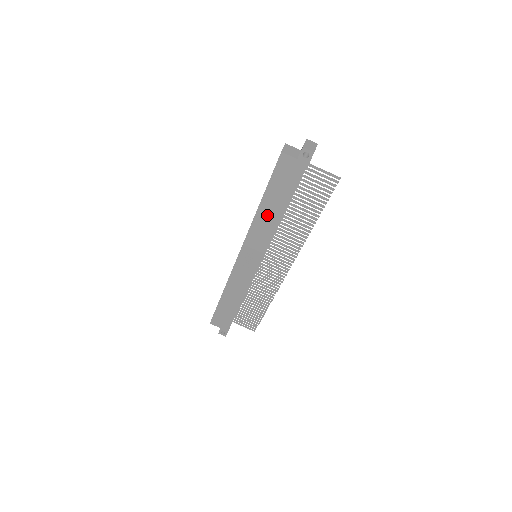
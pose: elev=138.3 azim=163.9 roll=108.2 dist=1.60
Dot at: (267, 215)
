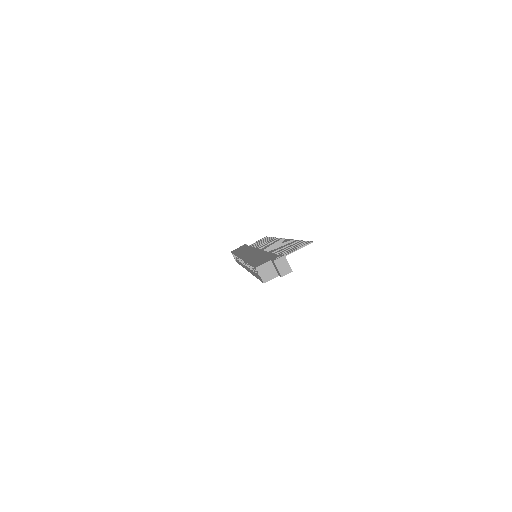
Dot at: occluded
